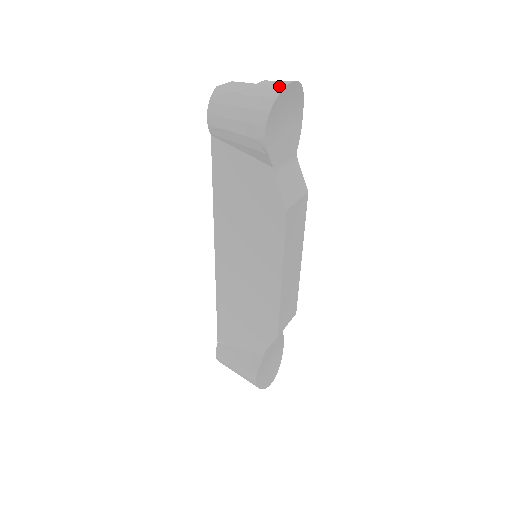
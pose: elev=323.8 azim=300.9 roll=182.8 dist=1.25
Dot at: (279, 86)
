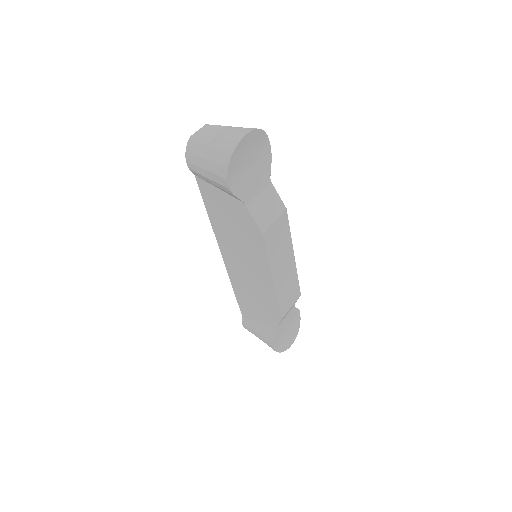
Dot at: (234, 141)
